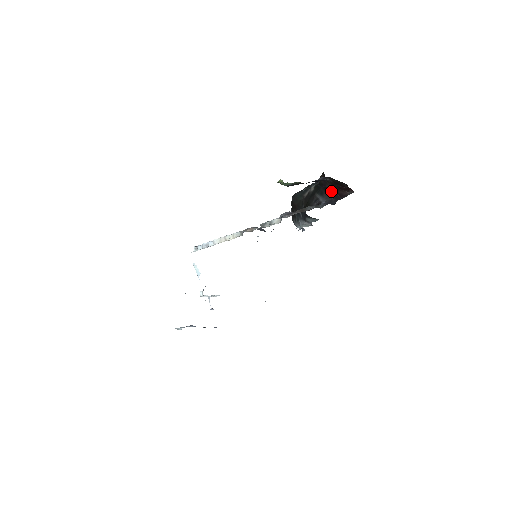
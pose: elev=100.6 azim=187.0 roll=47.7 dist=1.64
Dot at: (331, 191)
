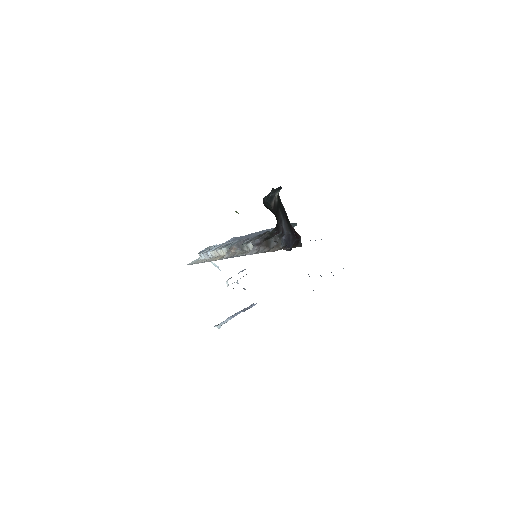
Dot at: (288, 220)
